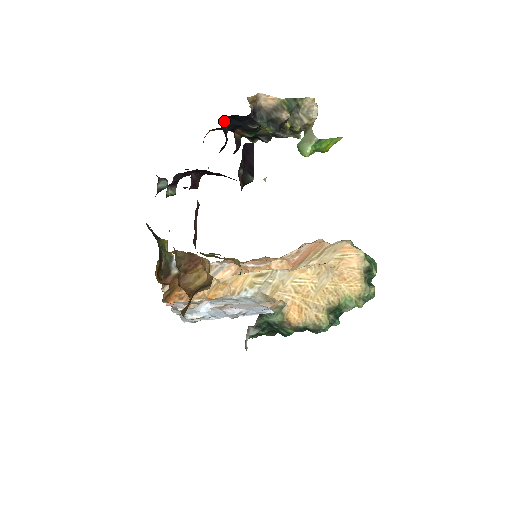
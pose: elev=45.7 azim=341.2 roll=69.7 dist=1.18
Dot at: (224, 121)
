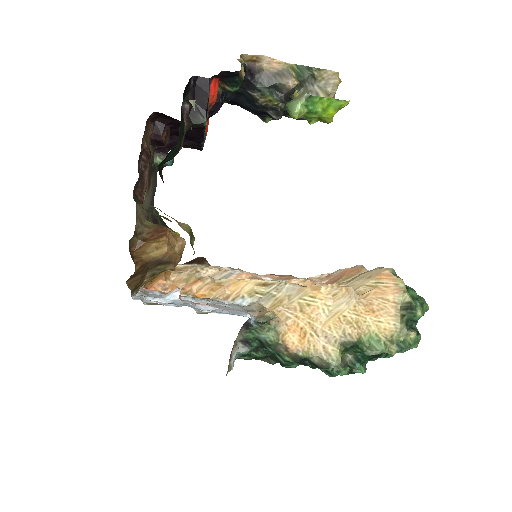
Dot at: occluded
